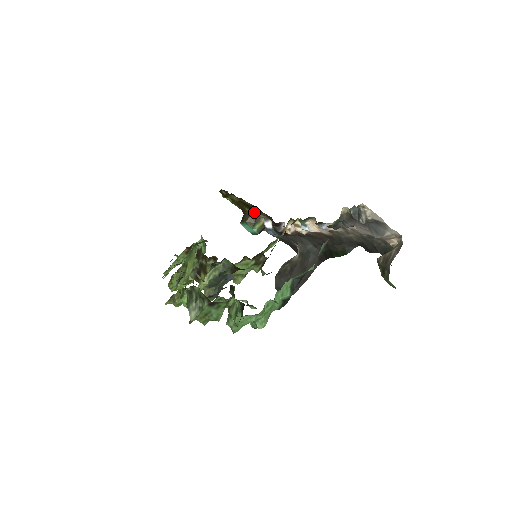
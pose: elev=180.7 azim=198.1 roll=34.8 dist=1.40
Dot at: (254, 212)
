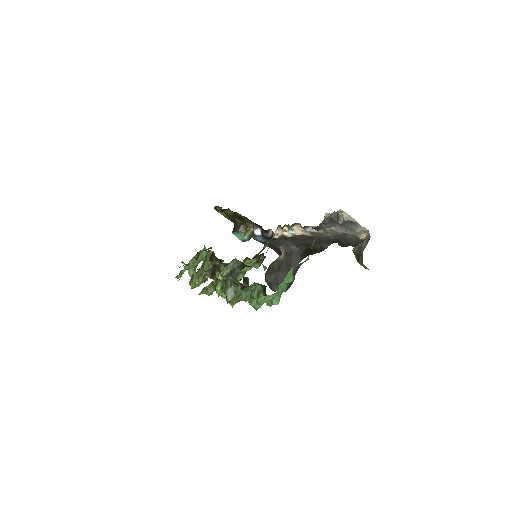
Dot at: (245, 223)
